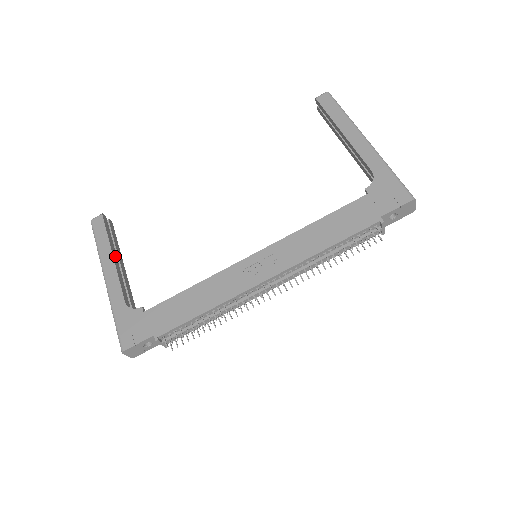
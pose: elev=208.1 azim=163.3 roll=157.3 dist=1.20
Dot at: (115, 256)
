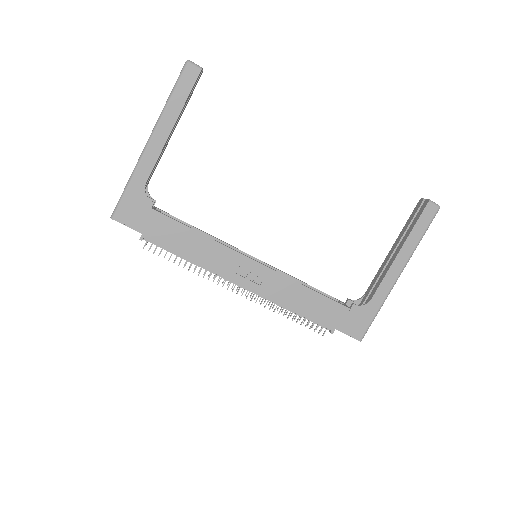
Dot at: (174, 126)
